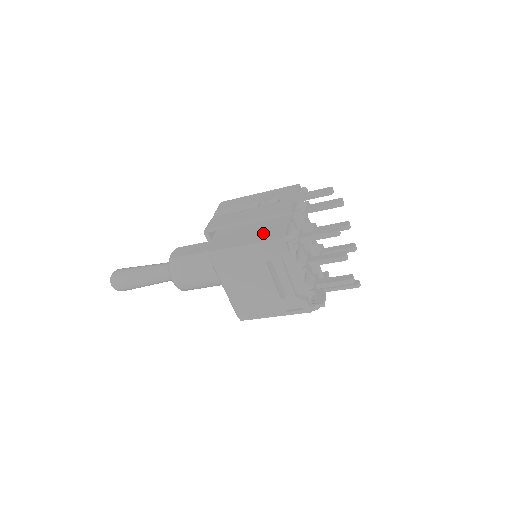
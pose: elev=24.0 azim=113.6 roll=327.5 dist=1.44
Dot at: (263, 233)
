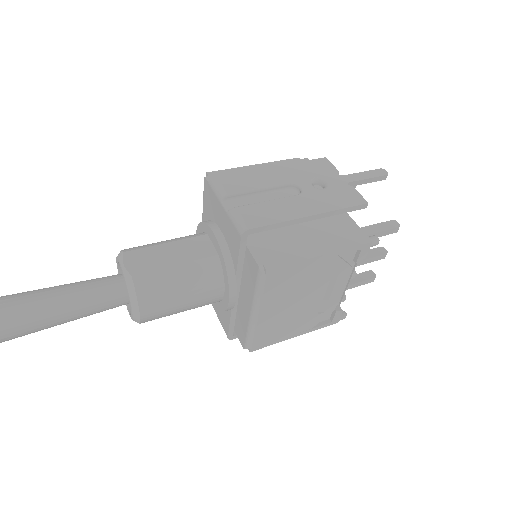
Dot at: (331, 234)
